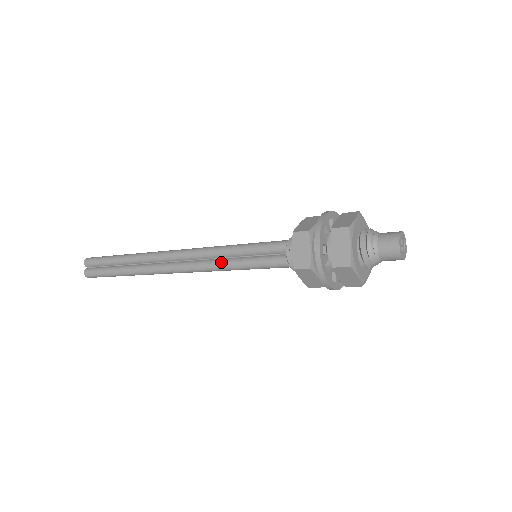
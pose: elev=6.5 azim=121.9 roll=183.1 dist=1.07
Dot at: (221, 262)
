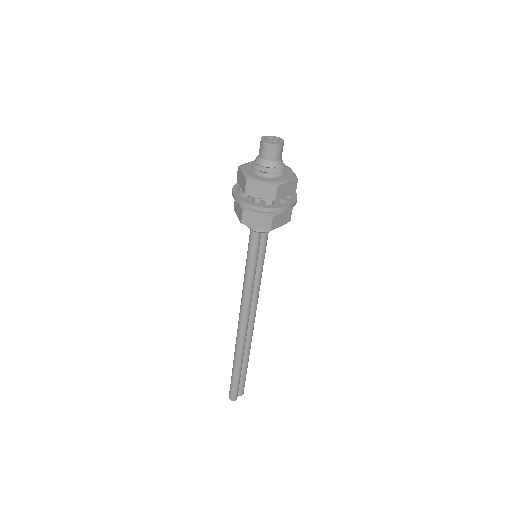
Dot at: occluded
